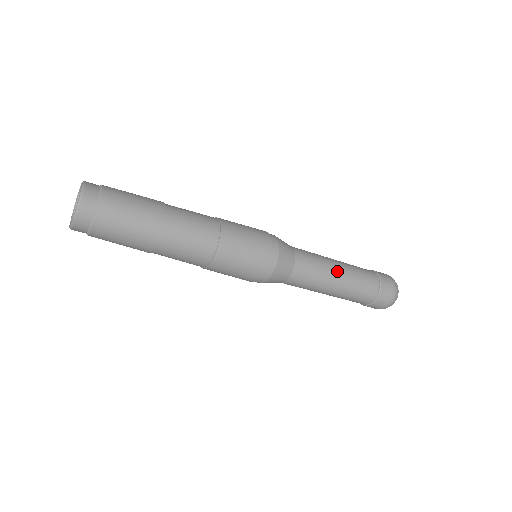
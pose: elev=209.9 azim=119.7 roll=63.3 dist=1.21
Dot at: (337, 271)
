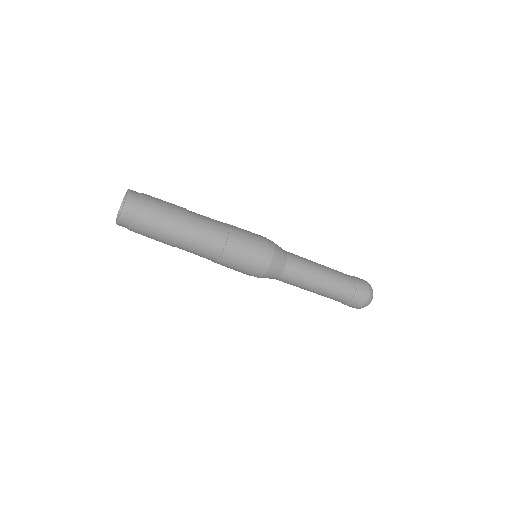
Dot at: (317, 263)
